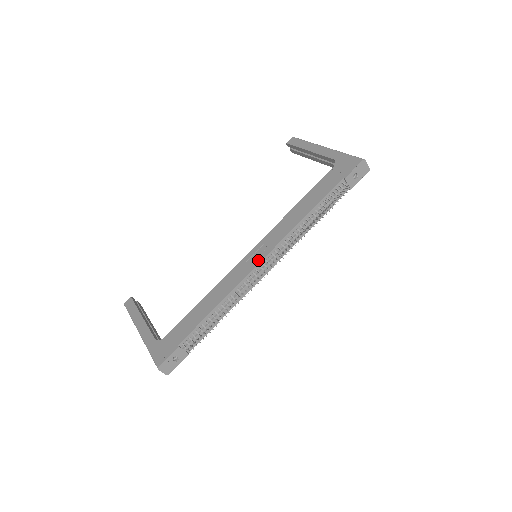
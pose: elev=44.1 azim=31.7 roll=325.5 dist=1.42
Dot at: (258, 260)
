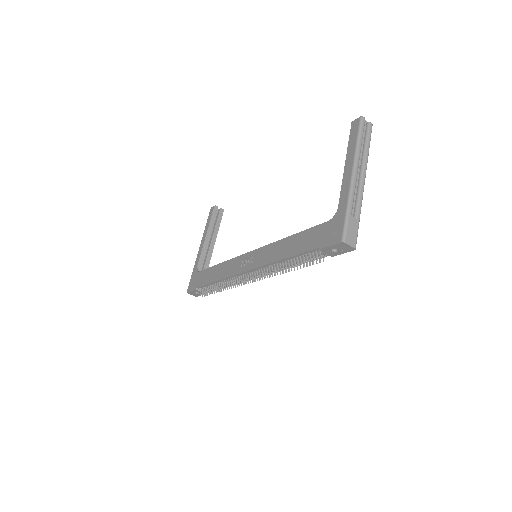
Dot at: (244, 269)
